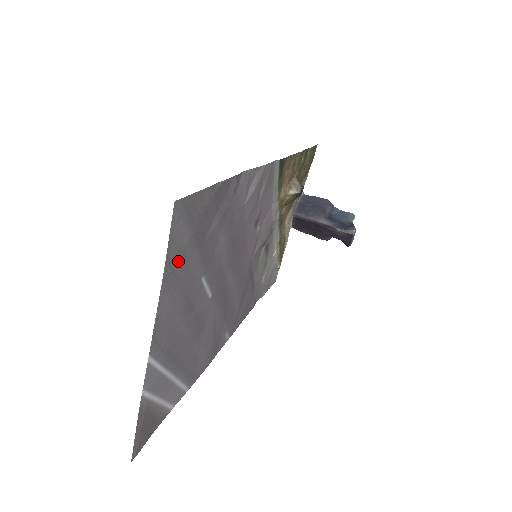
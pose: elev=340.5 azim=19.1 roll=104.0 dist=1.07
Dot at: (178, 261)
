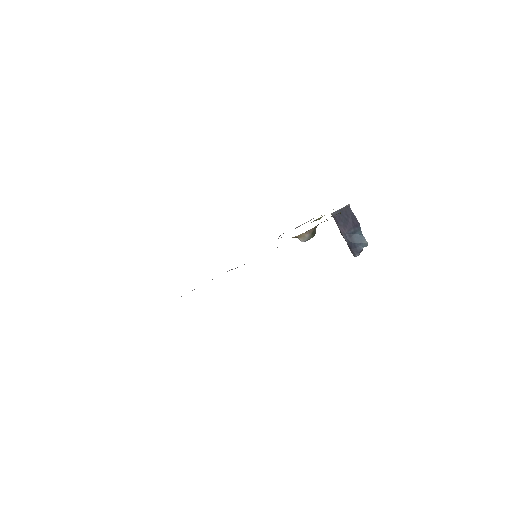
Dot at: occluded
